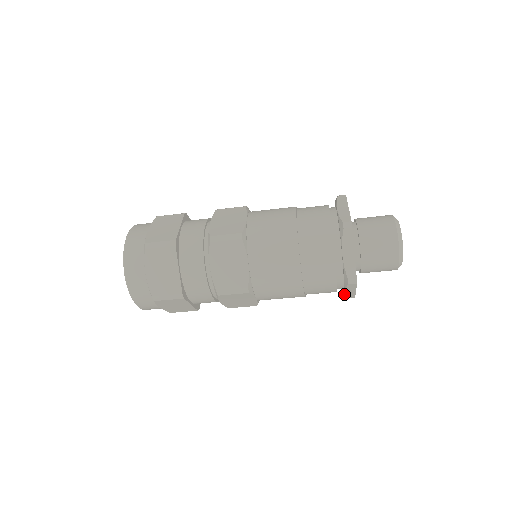
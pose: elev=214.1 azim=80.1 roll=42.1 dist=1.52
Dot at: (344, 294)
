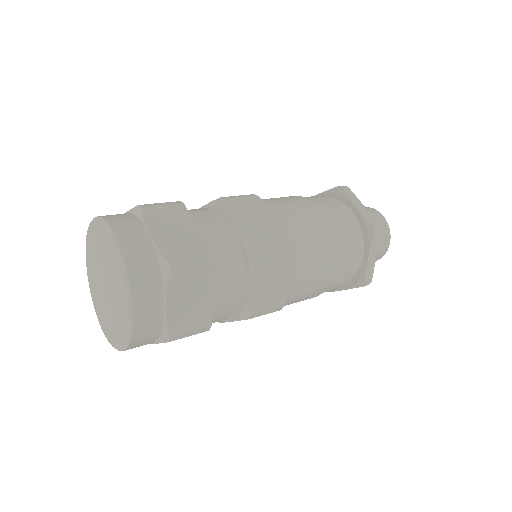
Dot at: (333, 290)
